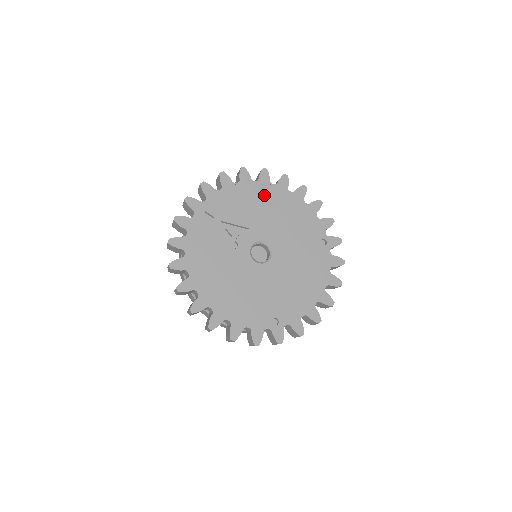
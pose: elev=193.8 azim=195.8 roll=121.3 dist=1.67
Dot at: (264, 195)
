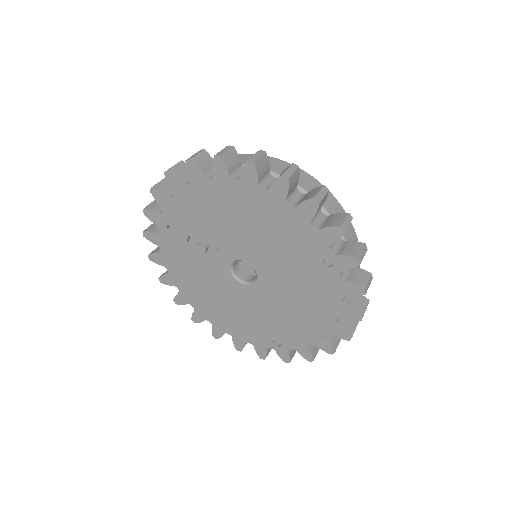
Dot at: (227, 198)
